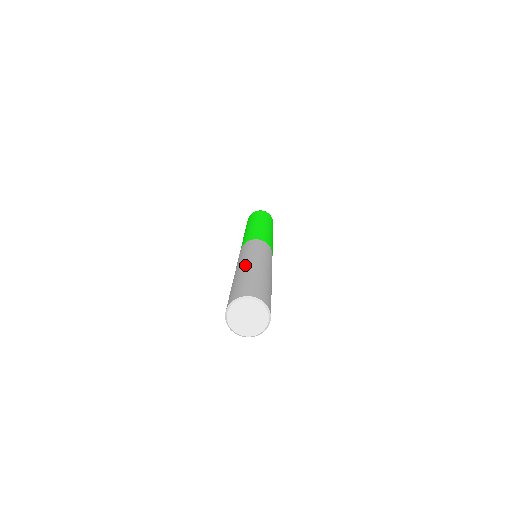
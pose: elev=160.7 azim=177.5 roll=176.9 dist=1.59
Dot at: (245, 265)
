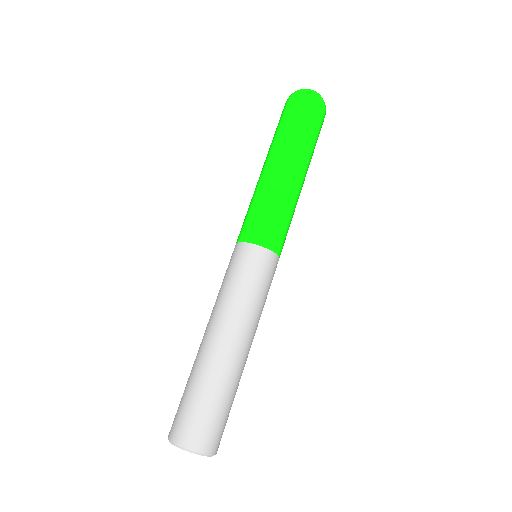
Dot at: (233, 350)
